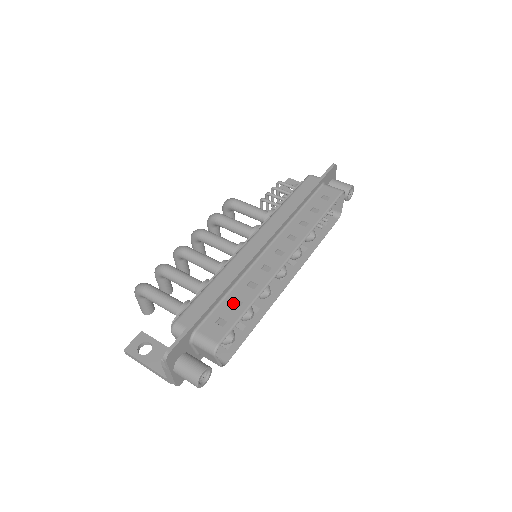
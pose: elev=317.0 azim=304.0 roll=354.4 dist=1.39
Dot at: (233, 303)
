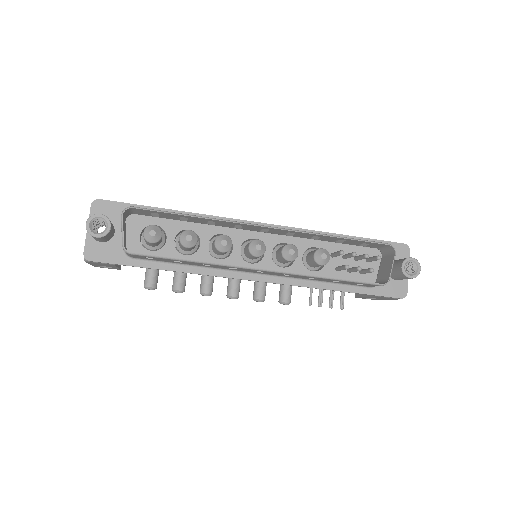
Dot at: (182, 218)
